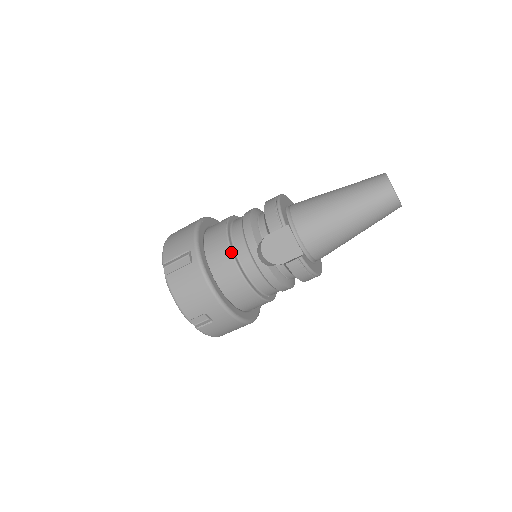
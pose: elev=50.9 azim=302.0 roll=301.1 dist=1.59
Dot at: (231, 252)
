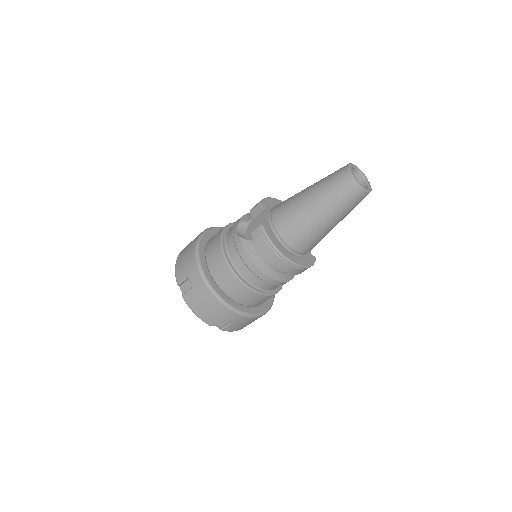
Dot at: (222, 230)
